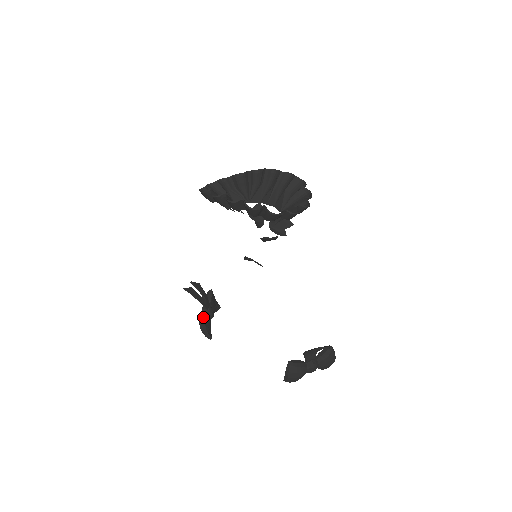
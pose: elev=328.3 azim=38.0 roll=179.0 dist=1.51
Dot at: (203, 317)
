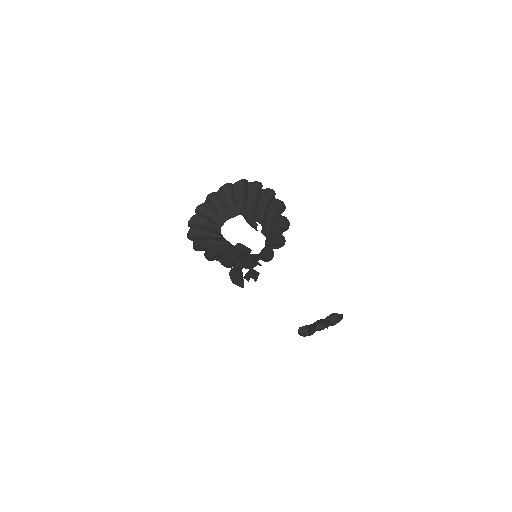
Dot at: (232, 277)
